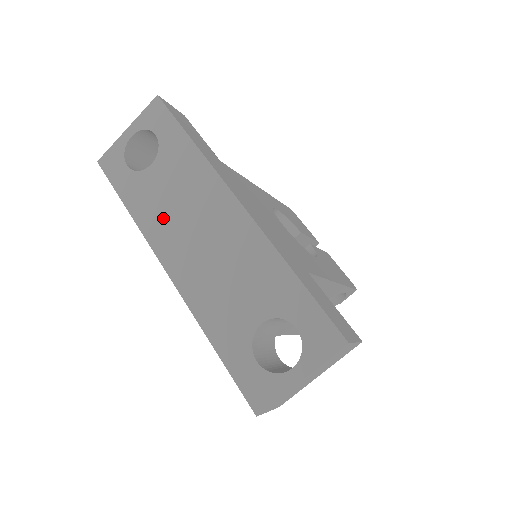
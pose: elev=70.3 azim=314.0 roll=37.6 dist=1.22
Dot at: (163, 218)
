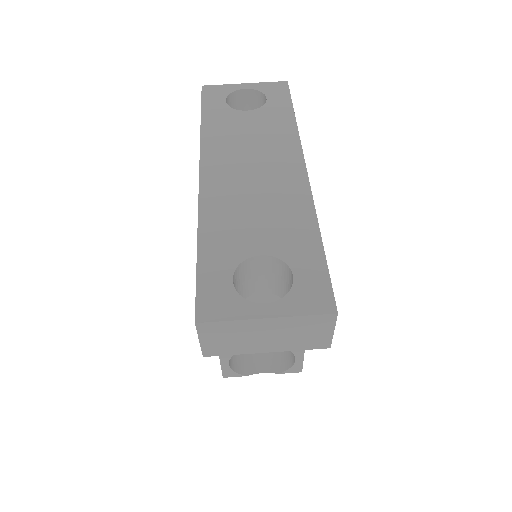
Dot at: (229, 143)
